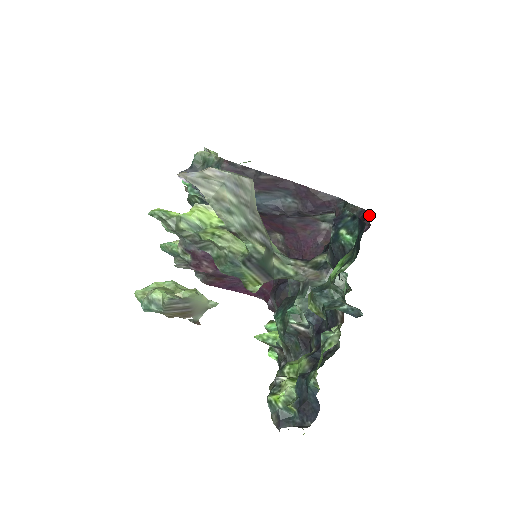
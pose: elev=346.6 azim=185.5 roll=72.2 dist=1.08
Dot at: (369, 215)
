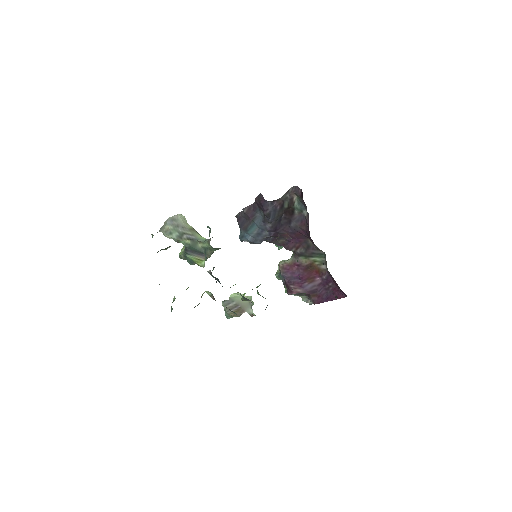
Dot at: occluded
